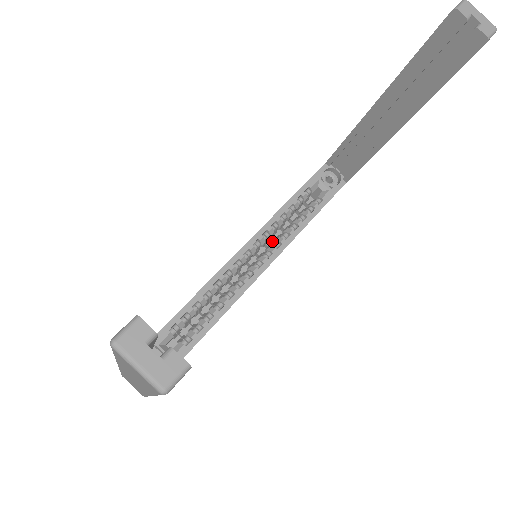
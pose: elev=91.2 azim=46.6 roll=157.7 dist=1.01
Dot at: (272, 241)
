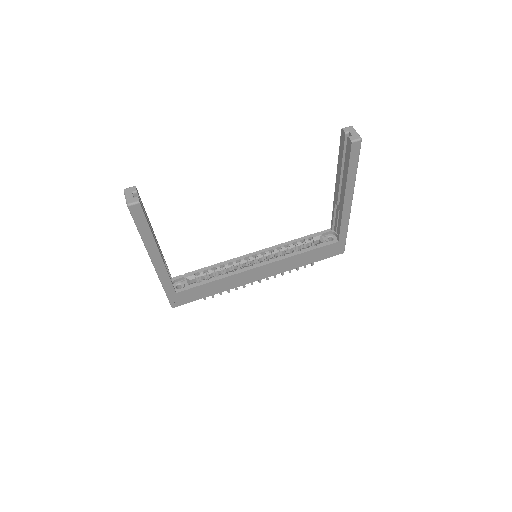
Dot at: occluded
